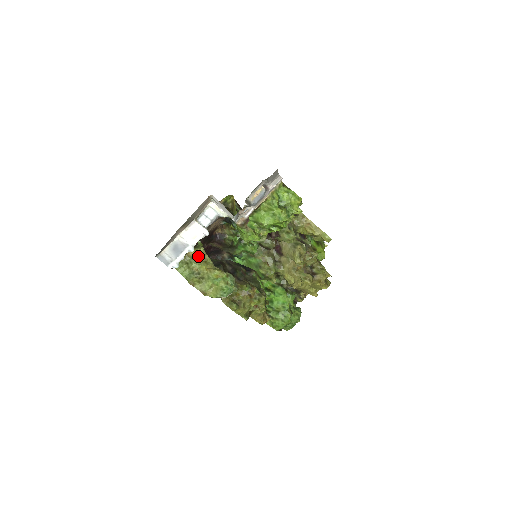
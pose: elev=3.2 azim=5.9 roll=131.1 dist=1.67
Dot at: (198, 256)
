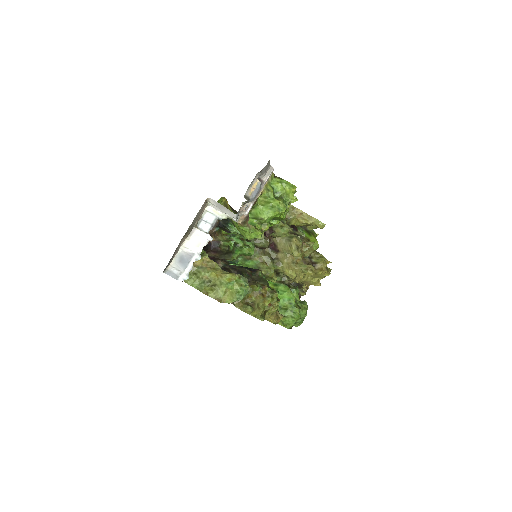
Dot at: (205, 264)
